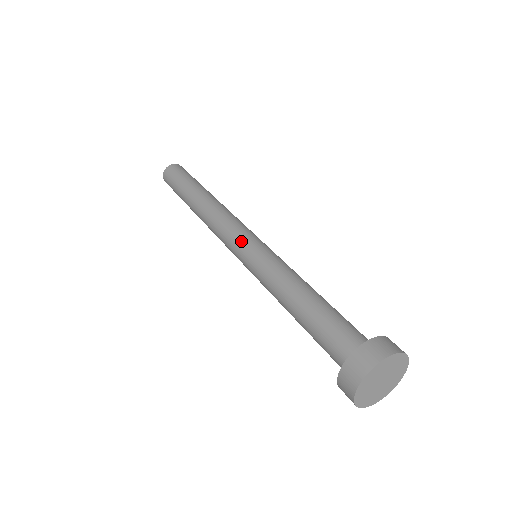
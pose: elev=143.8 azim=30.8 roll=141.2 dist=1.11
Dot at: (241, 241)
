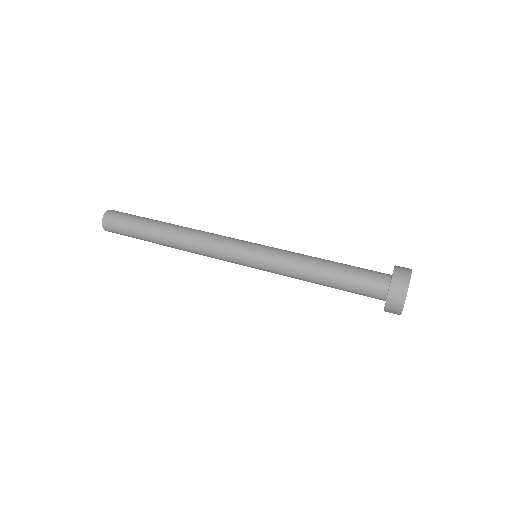
Dot at: (244, 245)
